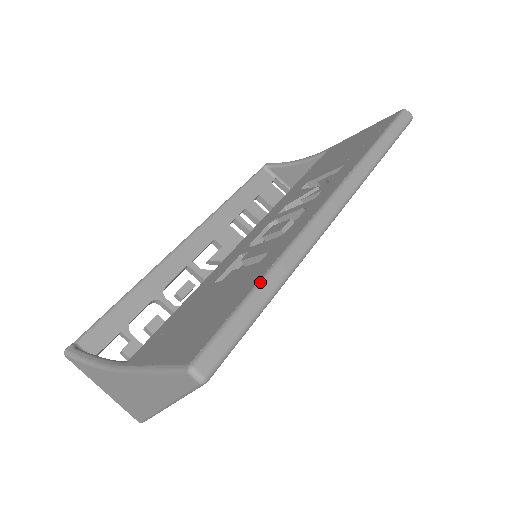
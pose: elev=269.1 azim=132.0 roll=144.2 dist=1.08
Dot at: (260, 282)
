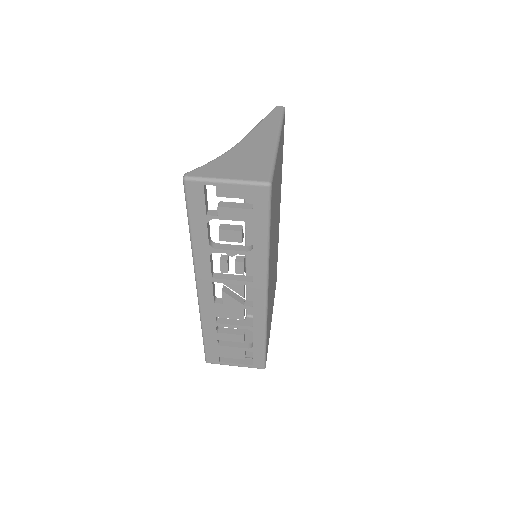
Dot at: occluded
